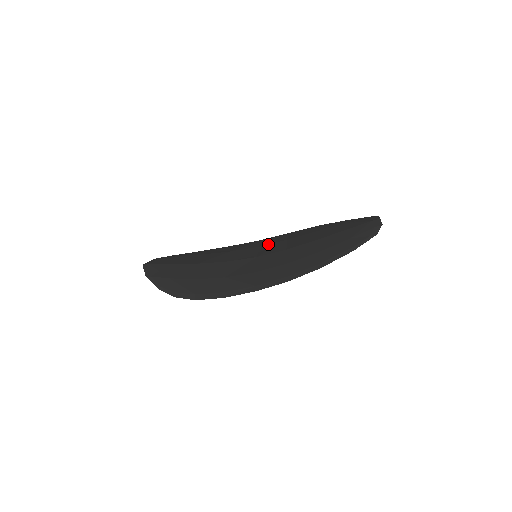
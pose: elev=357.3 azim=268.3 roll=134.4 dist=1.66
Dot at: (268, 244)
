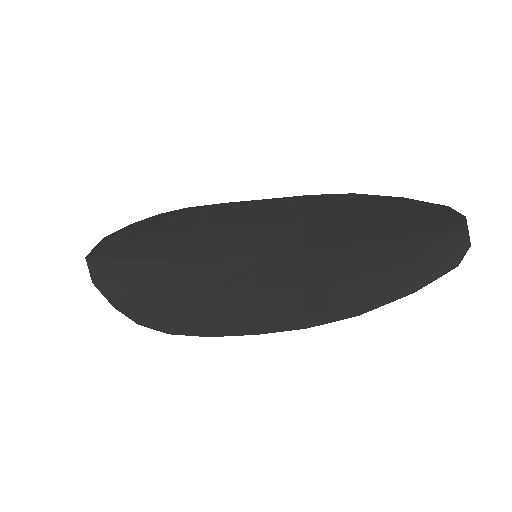
Dot at: (275, 224)
